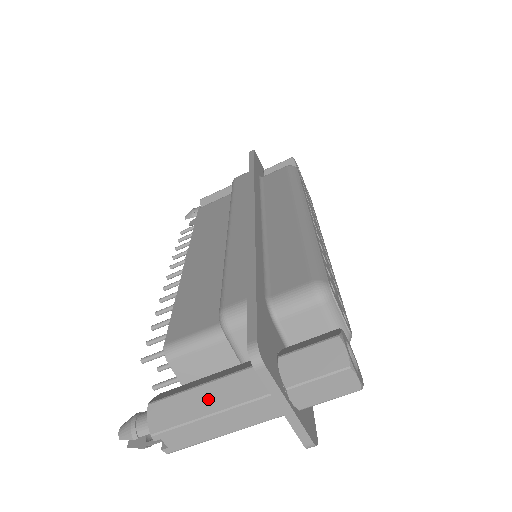
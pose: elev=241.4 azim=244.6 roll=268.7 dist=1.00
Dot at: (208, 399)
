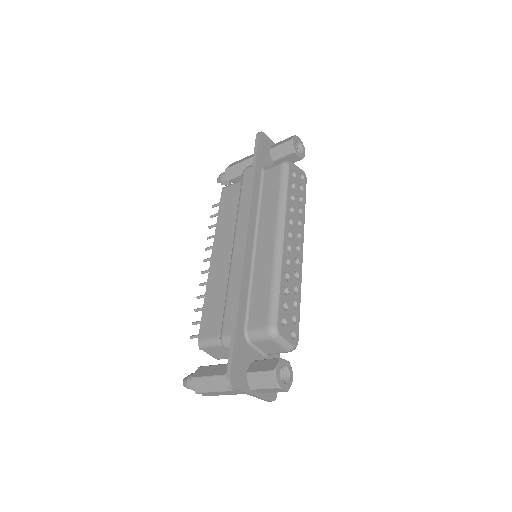
Dot at: (217, 384)
